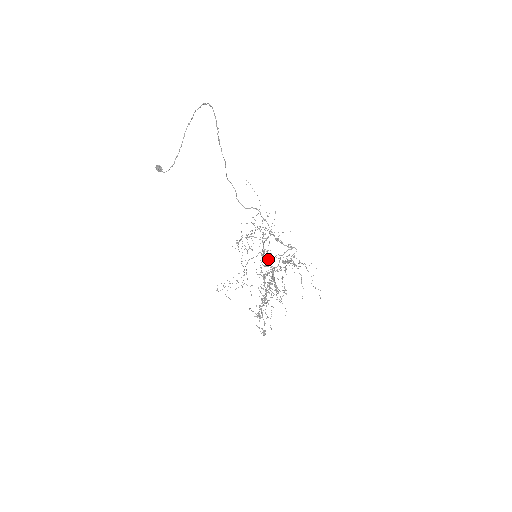
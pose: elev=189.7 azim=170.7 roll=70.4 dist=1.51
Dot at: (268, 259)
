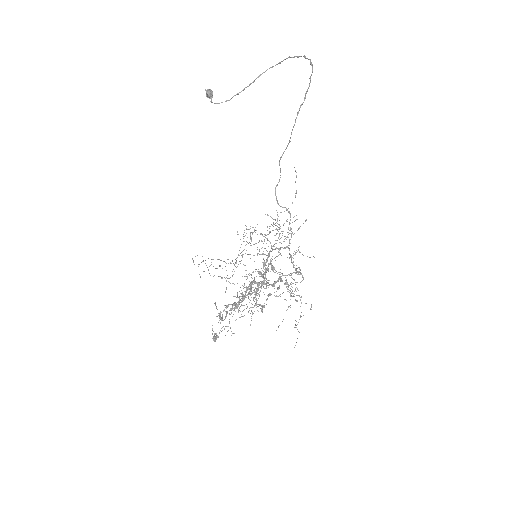
Dot at: occluded
